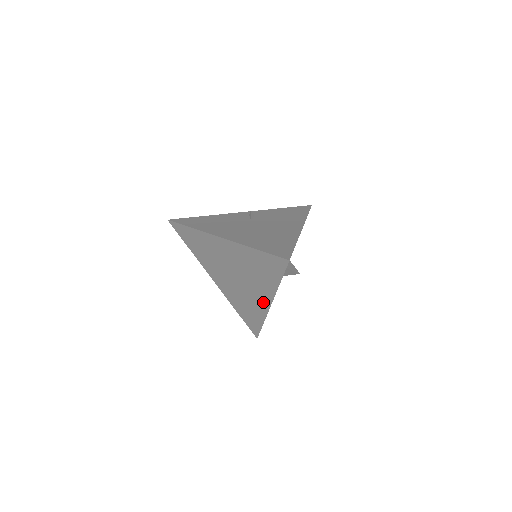
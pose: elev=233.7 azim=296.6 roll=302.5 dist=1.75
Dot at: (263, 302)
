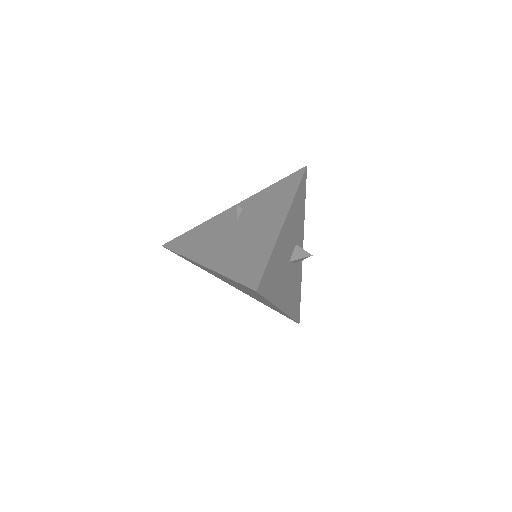
Dot at: (274, 307)
